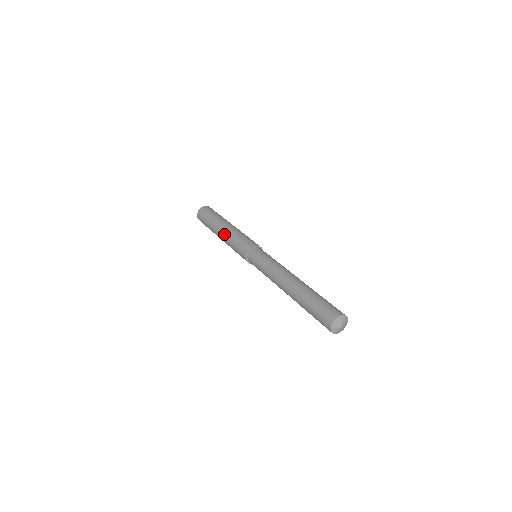
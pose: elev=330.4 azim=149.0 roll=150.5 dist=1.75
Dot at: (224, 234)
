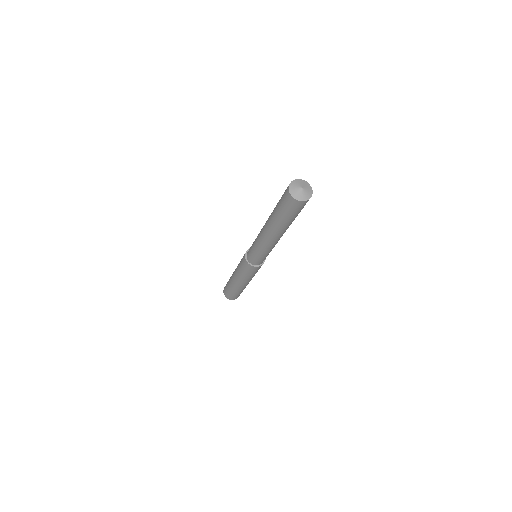
Dot at: (234, 273)
